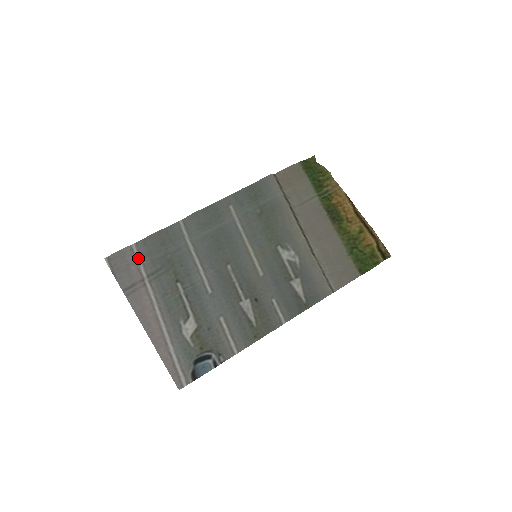
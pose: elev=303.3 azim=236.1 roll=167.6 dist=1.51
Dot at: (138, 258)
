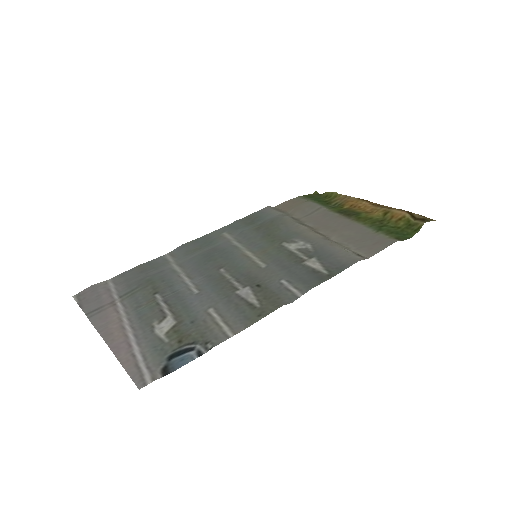
Dot at: (112, 287)
